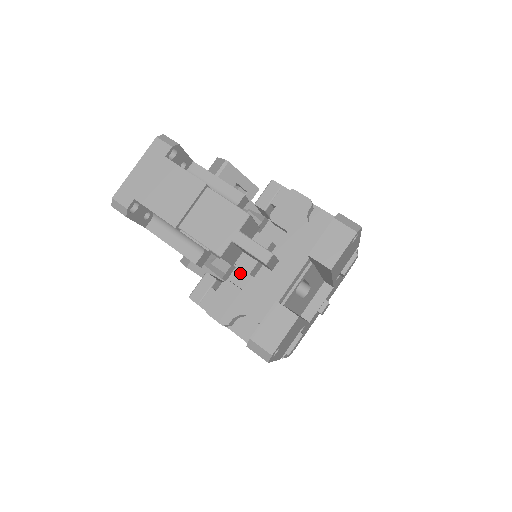
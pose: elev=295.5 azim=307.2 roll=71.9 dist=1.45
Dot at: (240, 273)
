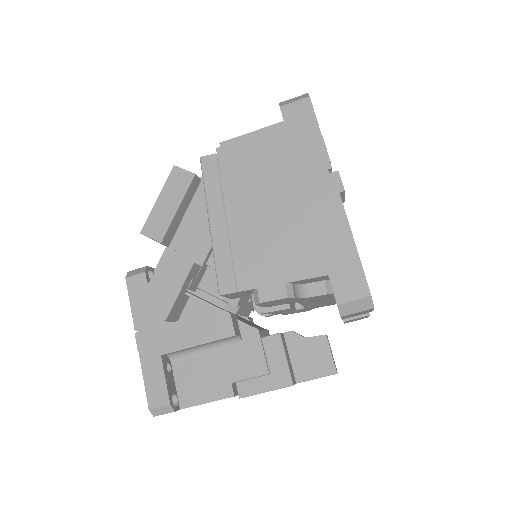
Dot at: occluded
